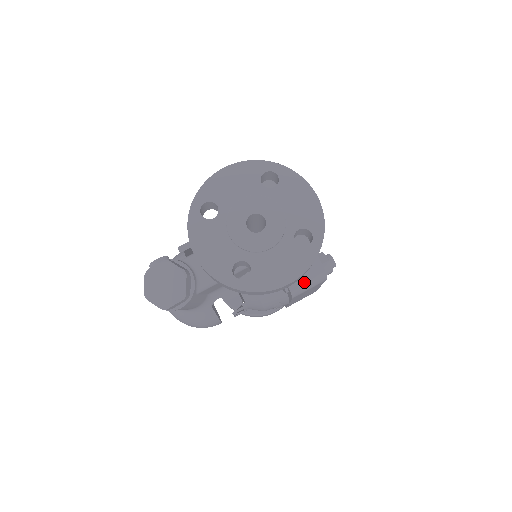
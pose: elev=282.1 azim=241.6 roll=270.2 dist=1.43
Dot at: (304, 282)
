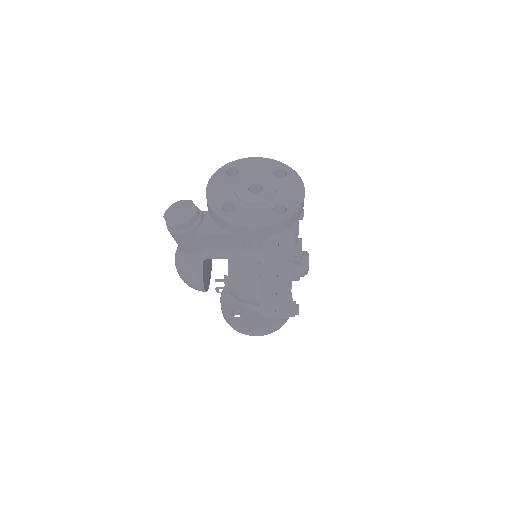
Dot at: (273, 269)
